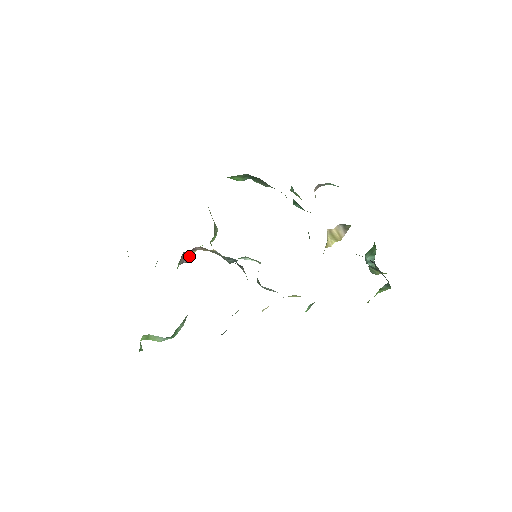
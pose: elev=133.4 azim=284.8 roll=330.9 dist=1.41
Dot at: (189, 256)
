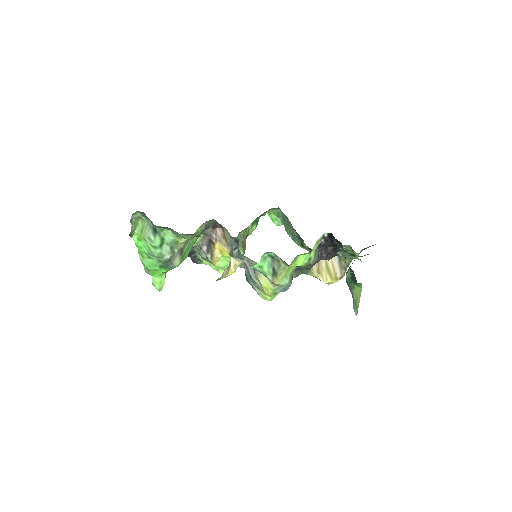
Dot at: (211, 251)
